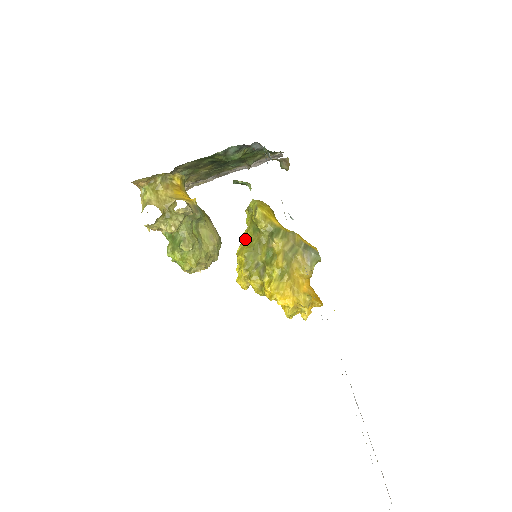
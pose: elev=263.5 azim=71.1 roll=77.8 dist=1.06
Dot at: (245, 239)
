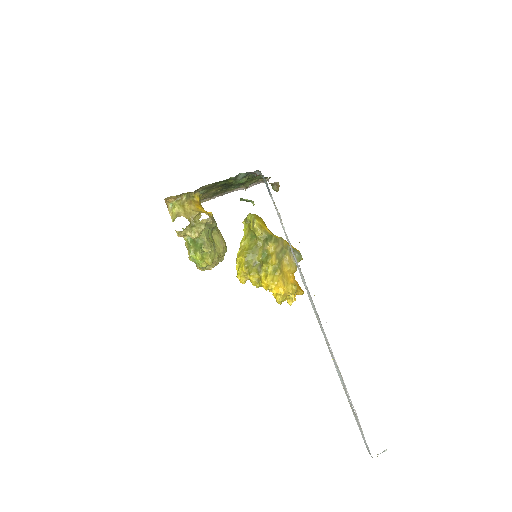
Dot at: (244, 244)
